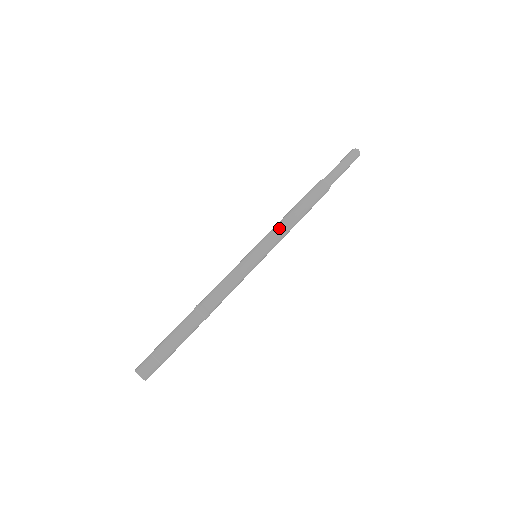
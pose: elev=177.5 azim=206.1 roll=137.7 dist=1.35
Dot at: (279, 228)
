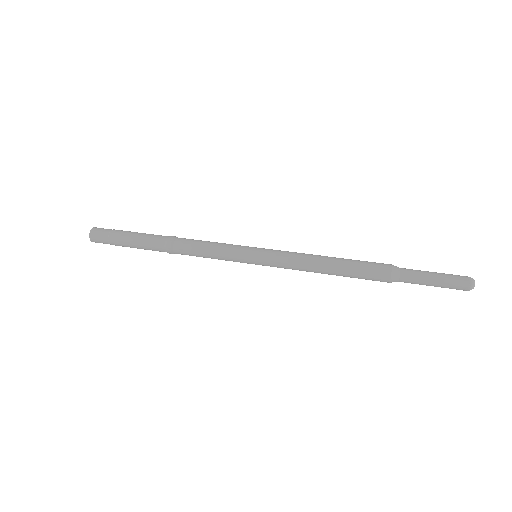
Dot at: (299, 253)
